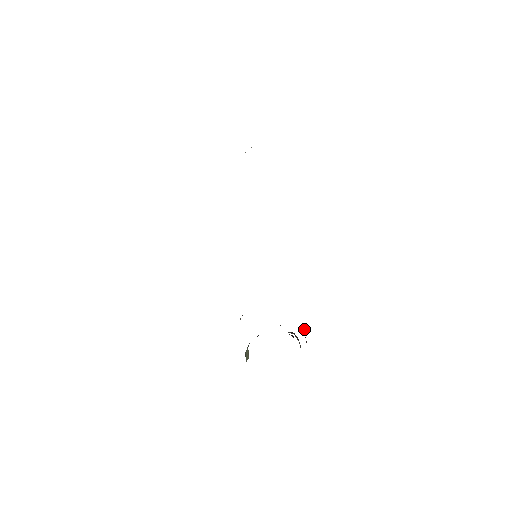
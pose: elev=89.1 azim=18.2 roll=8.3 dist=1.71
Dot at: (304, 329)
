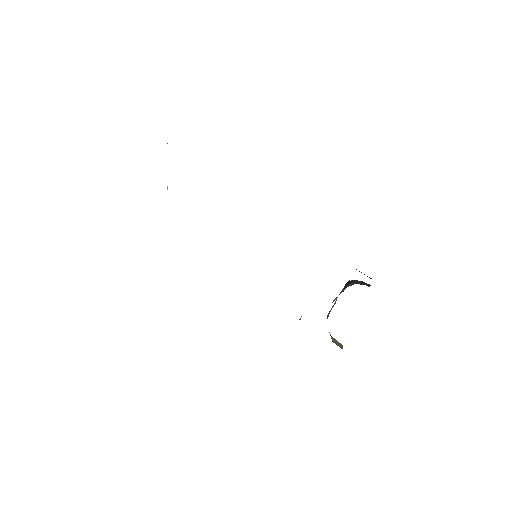
Dot at: occluded
